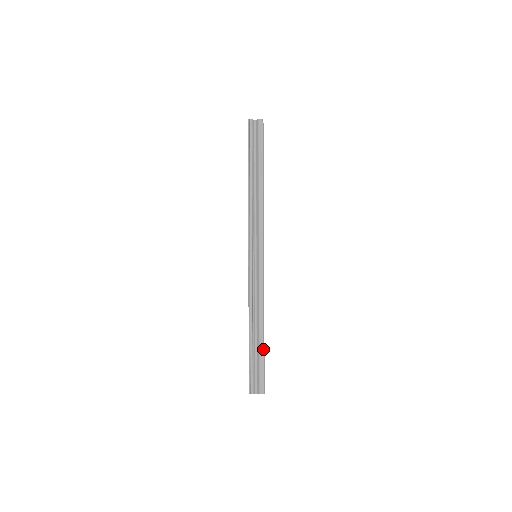
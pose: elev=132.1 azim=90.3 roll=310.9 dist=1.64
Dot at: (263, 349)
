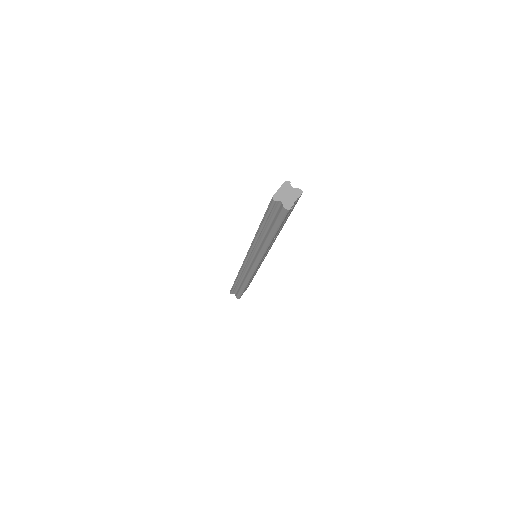
Dot at: (243, 291)
